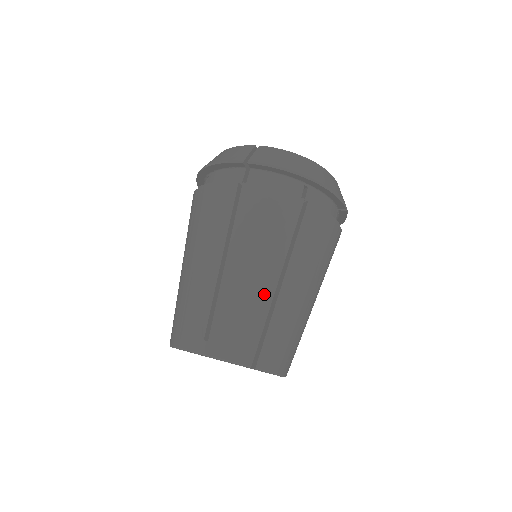
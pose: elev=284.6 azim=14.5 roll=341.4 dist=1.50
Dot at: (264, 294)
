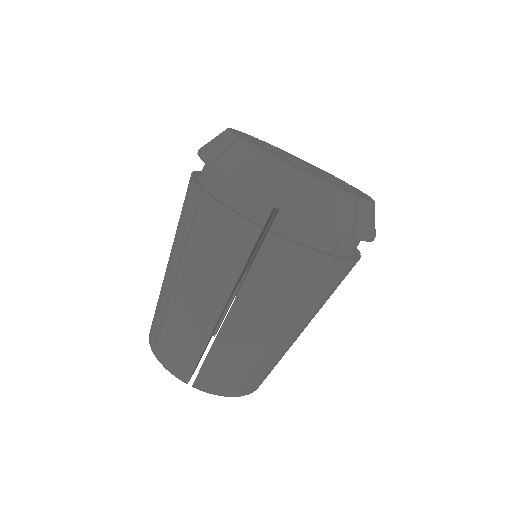
Dot at: occluded
